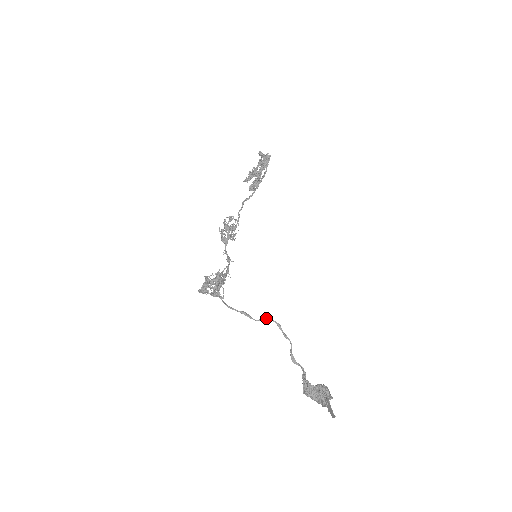
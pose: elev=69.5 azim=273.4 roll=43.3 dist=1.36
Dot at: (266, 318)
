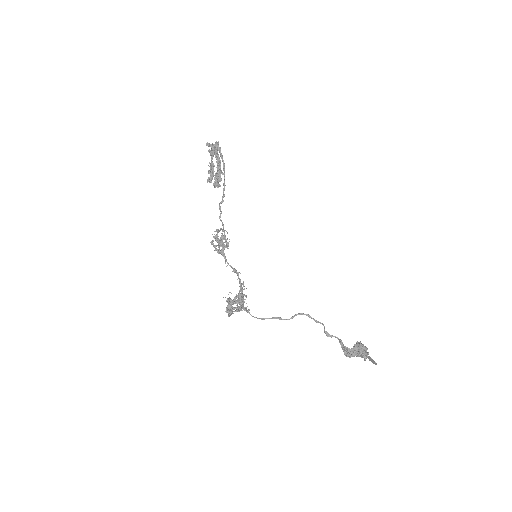
Dot at: (296, 315)
